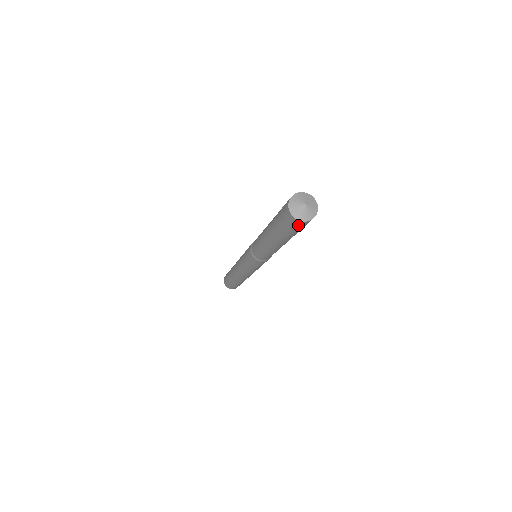
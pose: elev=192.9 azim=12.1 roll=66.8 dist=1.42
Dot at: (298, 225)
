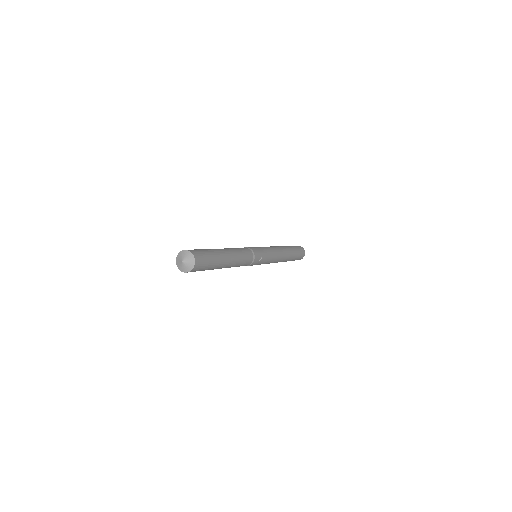
Dot at: occluded
